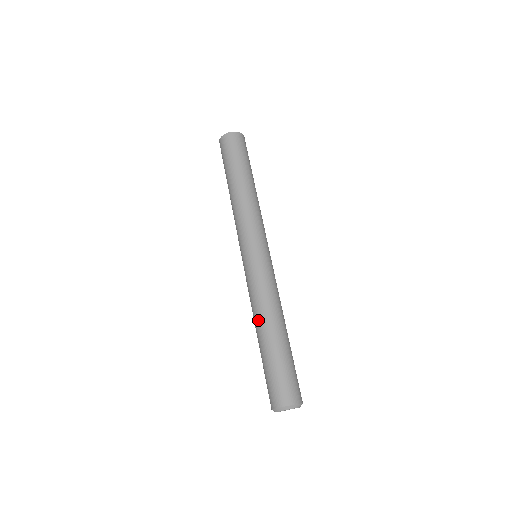
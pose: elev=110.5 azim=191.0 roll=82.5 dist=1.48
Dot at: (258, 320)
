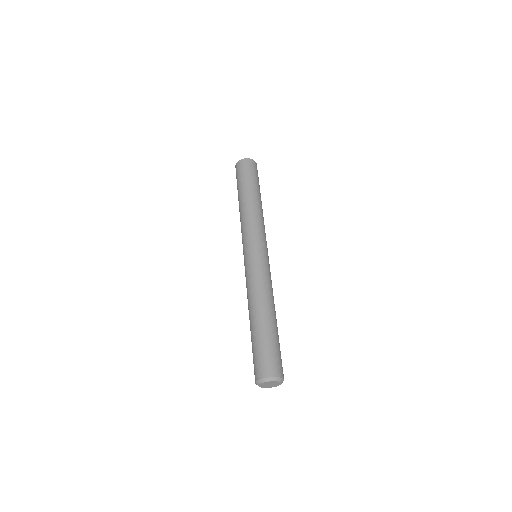
Dot at: (249, 307)
